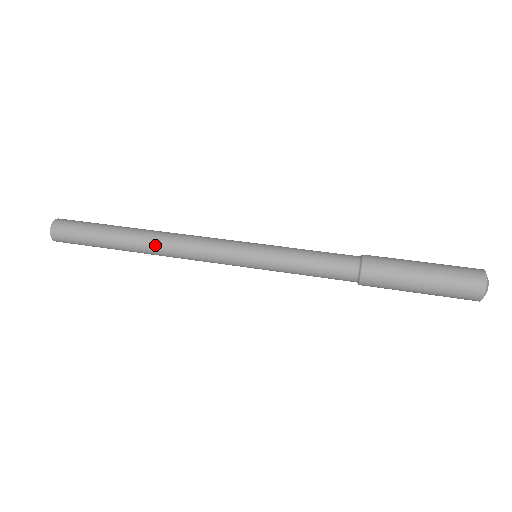
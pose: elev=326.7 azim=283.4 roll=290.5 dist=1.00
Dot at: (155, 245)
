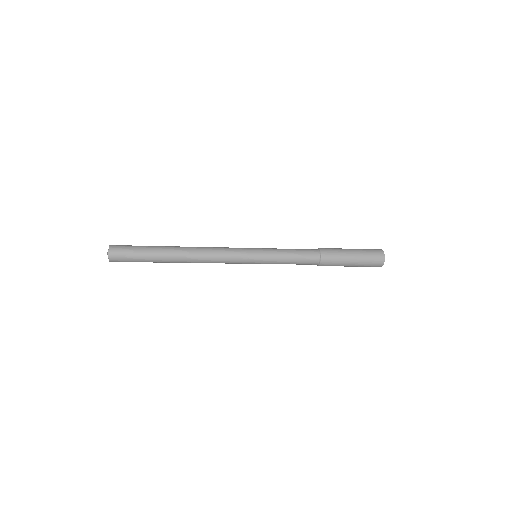
Dot at: (191, 251)
